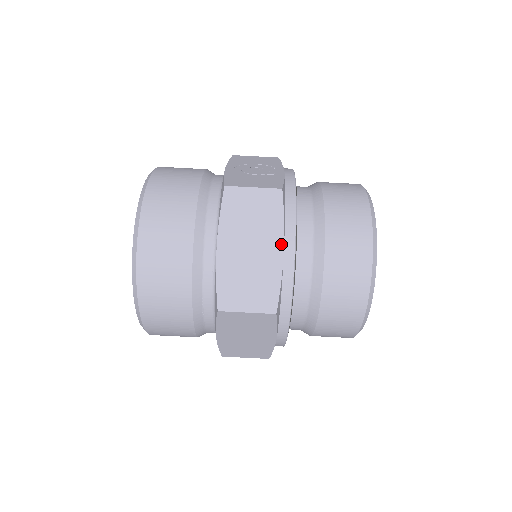
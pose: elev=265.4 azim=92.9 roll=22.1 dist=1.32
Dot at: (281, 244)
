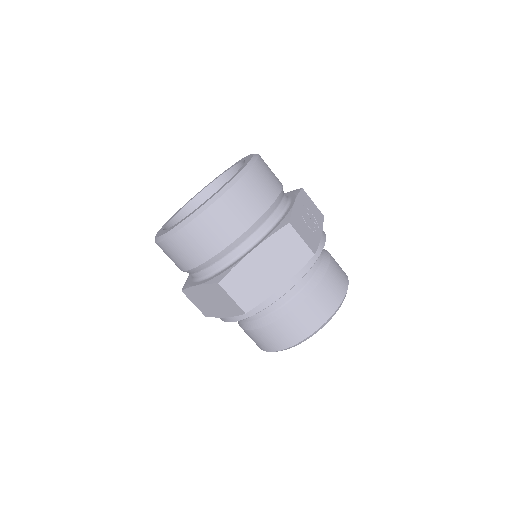
Dot at: (285, 282)
